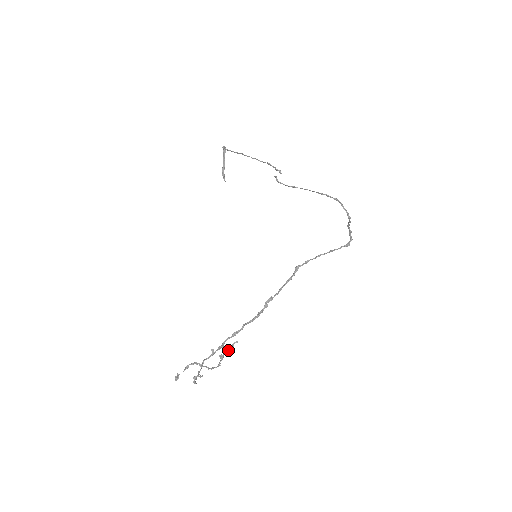
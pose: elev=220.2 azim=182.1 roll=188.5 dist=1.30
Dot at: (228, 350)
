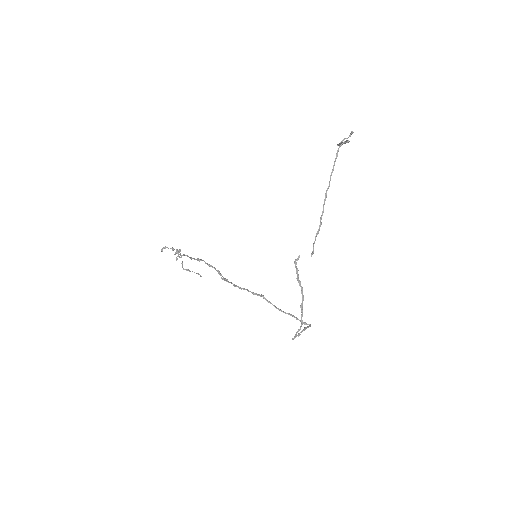
Dot at: (194, 272)
